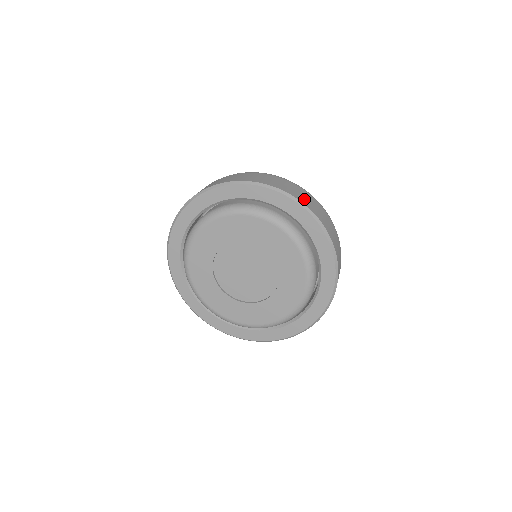
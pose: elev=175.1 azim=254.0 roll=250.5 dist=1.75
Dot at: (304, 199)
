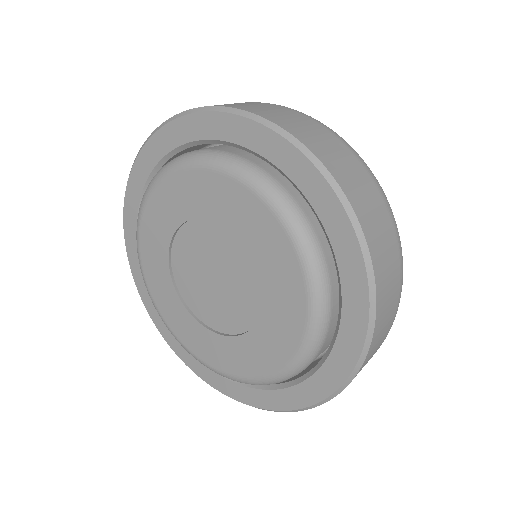
Dot at: (243, 106)
